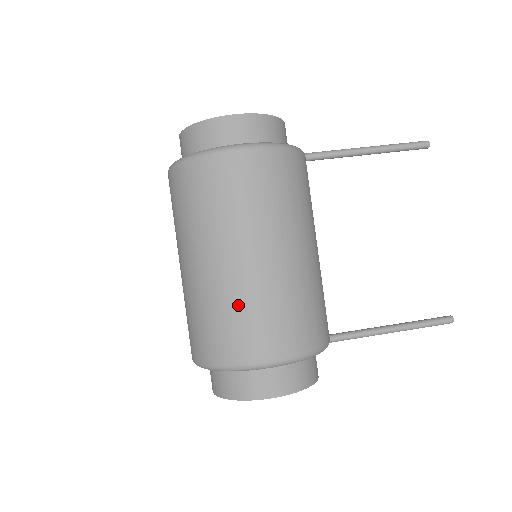
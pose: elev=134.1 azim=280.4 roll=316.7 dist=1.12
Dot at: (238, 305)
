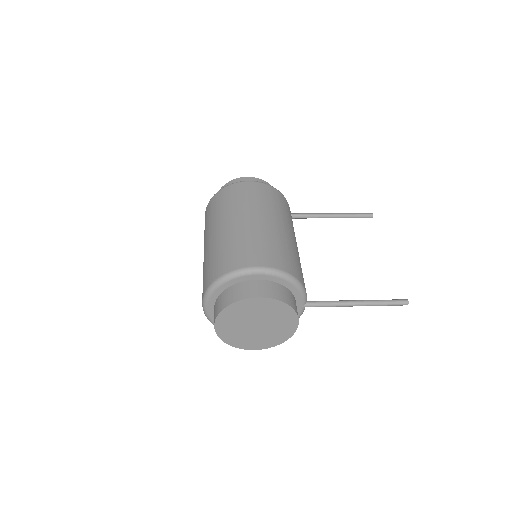
Dot at: (238, 241)
